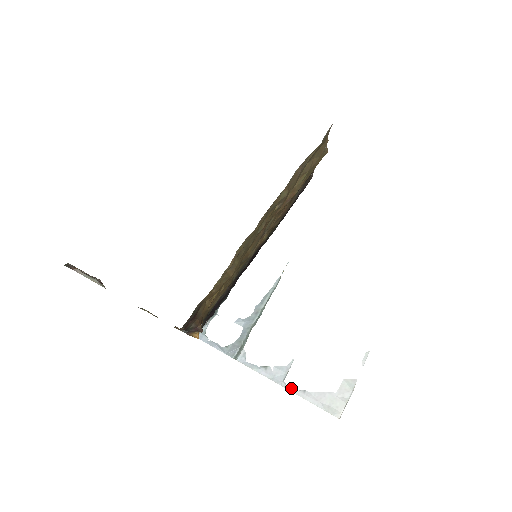
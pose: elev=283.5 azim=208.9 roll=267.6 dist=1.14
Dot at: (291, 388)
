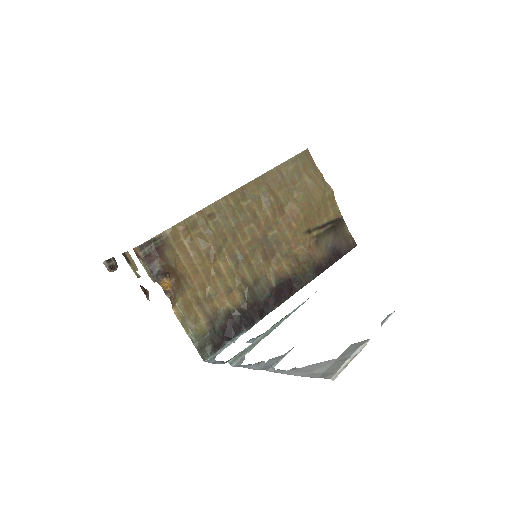
Dot at: (279, 370)
